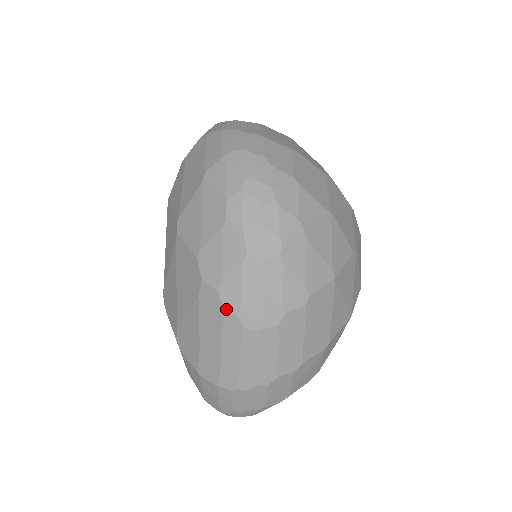
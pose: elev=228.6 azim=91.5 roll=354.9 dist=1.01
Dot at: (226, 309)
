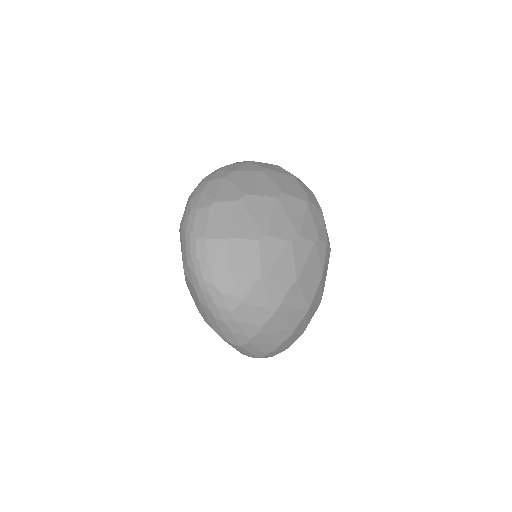
Dot at: (221, 337)
